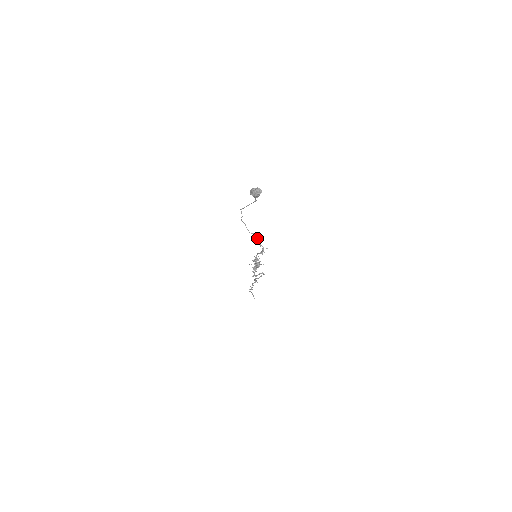
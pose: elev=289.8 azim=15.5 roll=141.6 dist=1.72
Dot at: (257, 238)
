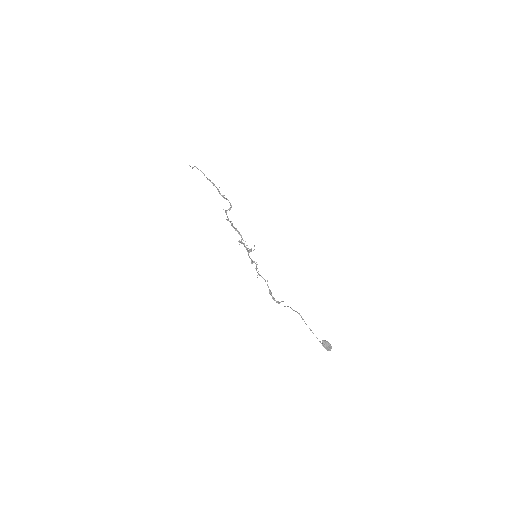
Dot at: occluded
